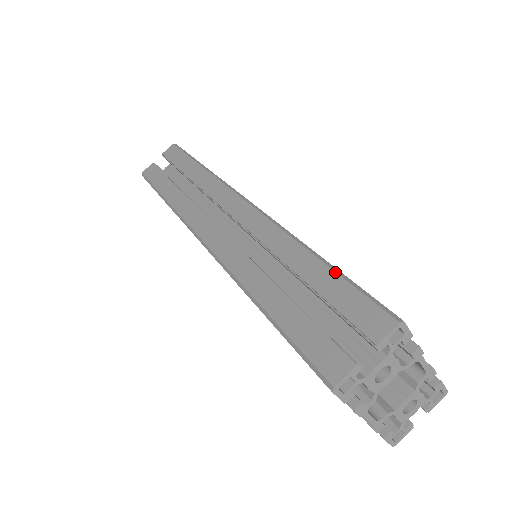
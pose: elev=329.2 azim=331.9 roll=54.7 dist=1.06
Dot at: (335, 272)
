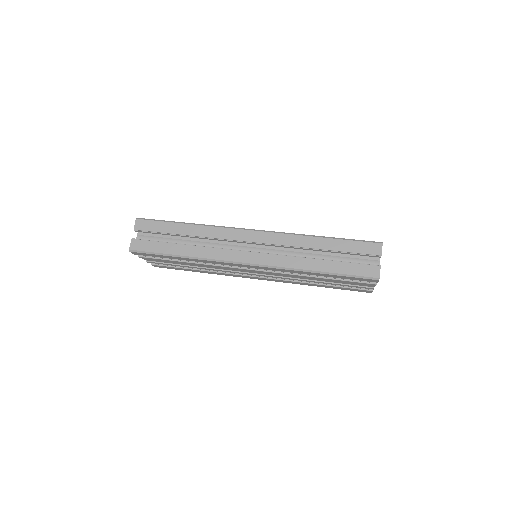
Dot at: (341, 240)
